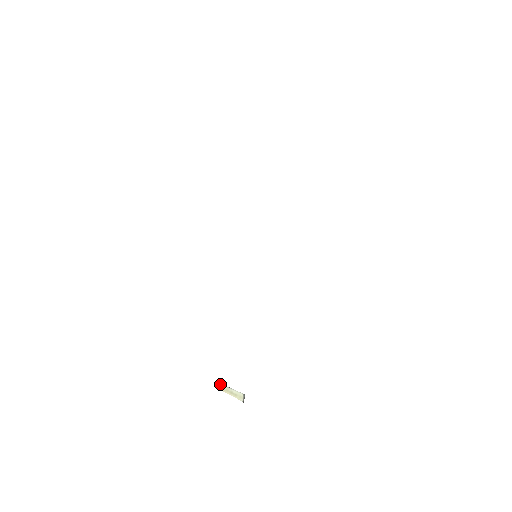
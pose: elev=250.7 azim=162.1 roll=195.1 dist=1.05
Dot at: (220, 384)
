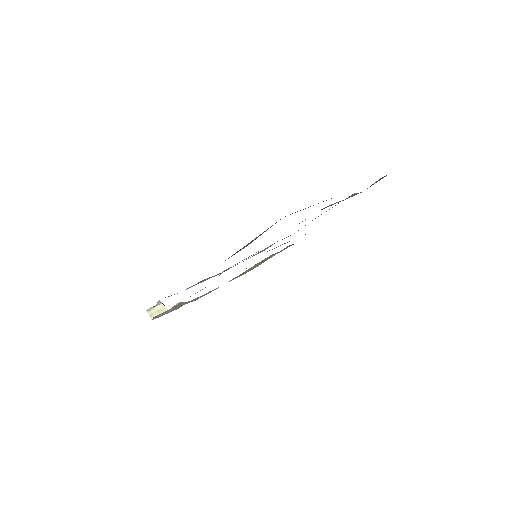
Dot at: (148, 313)
